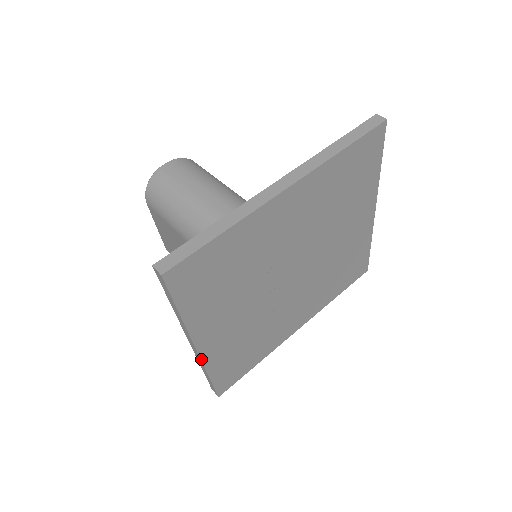
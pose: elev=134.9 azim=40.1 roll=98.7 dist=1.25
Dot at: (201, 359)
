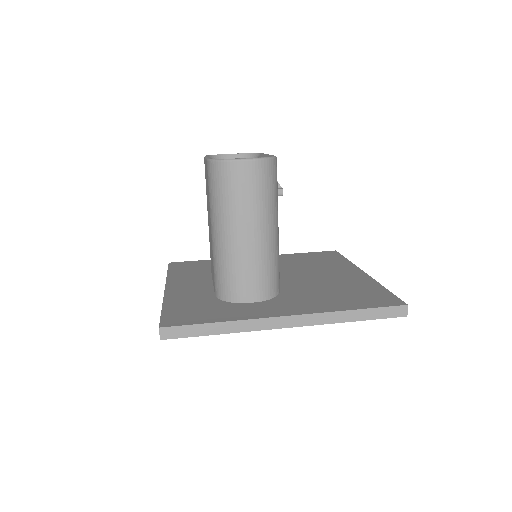
Dot at: occluded
